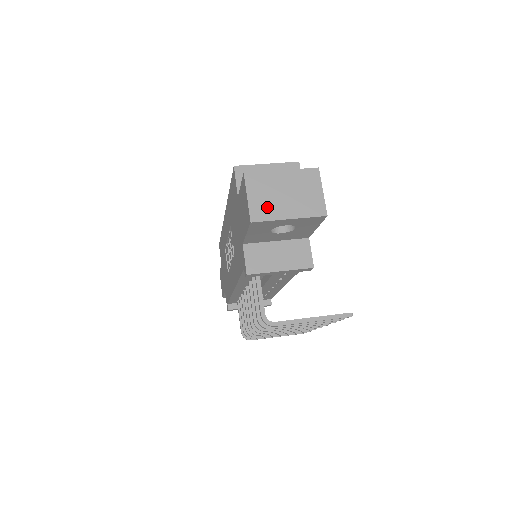
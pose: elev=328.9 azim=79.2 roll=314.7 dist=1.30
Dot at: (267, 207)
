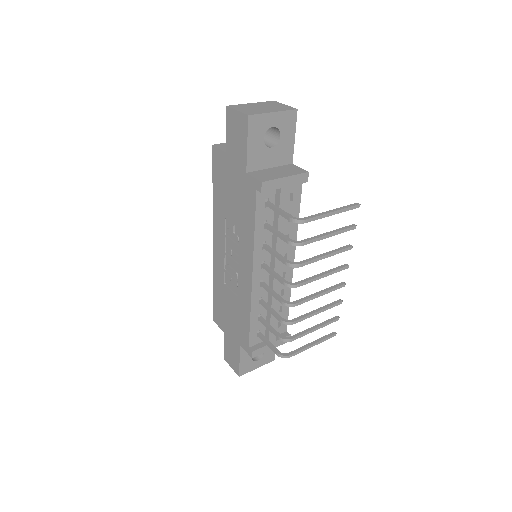
Dot at: (254, 111)
